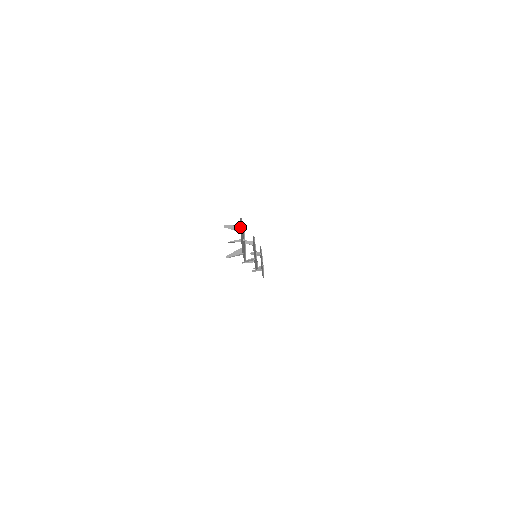
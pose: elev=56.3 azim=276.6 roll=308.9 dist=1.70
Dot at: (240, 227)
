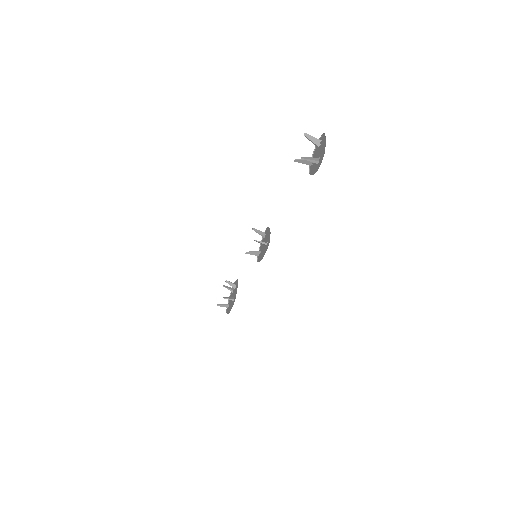
Dot at: (323, 138)
